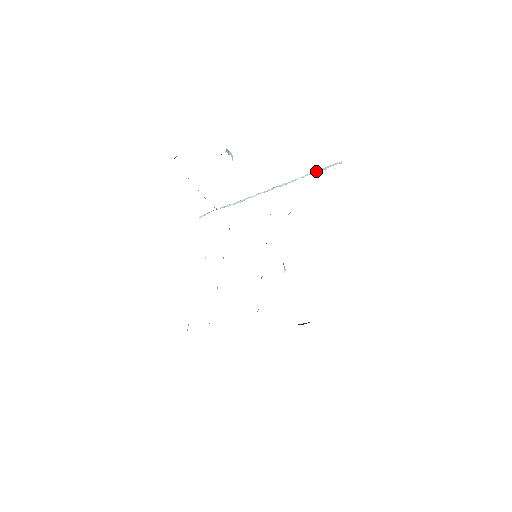
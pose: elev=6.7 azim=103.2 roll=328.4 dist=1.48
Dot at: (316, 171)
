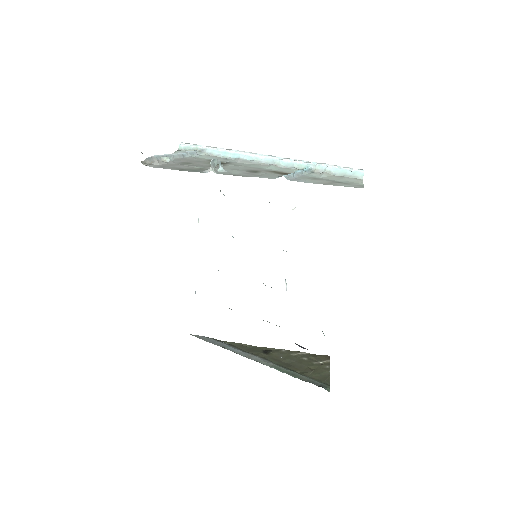
Dot at: (329, 168)
